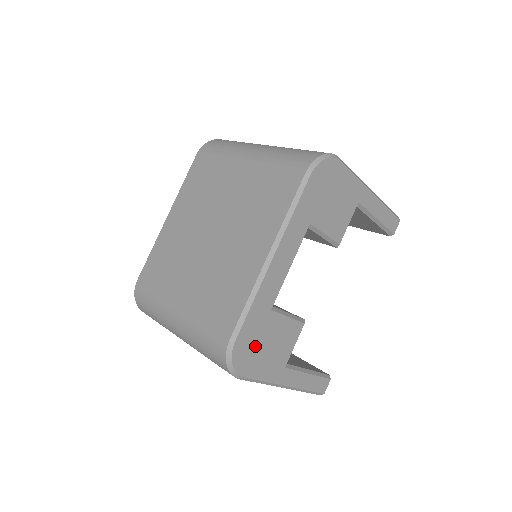
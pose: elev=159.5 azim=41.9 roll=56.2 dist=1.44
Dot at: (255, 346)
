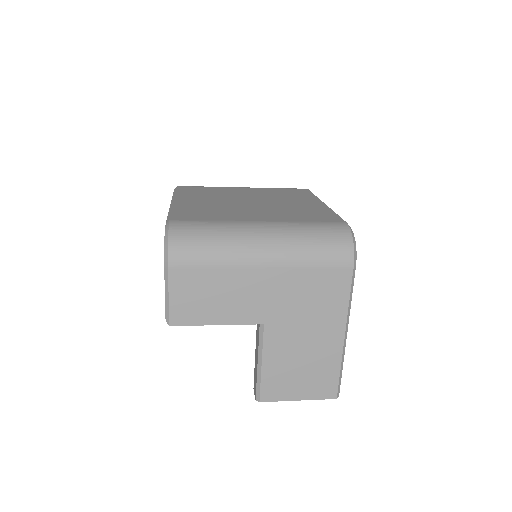
Dot at: occluded
